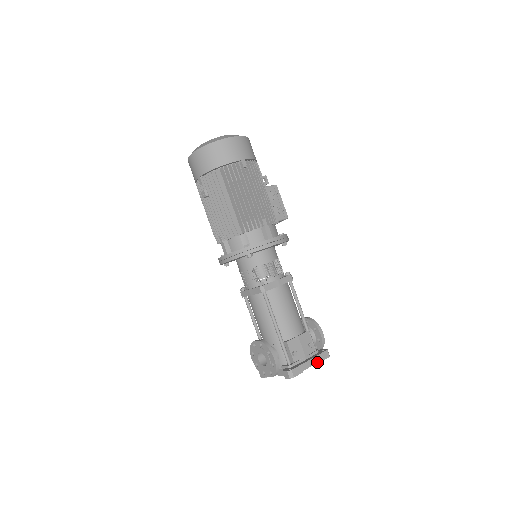
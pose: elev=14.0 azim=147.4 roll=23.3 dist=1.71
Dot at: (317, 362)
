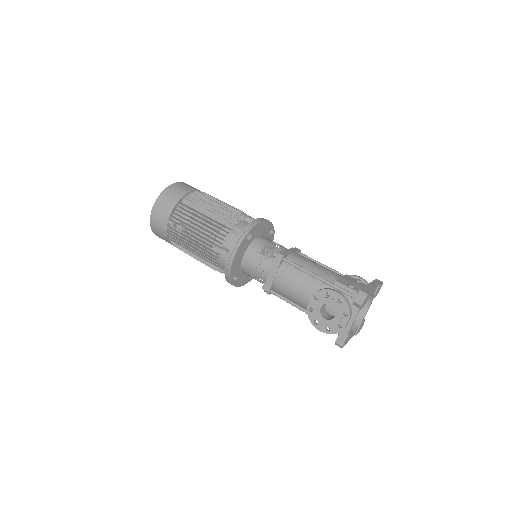
Dot at: (376, 285)
